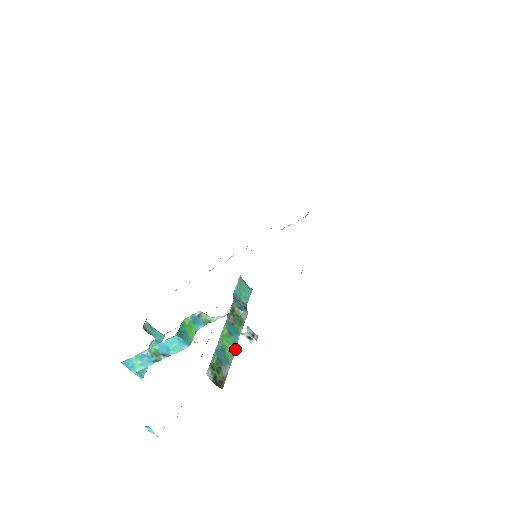
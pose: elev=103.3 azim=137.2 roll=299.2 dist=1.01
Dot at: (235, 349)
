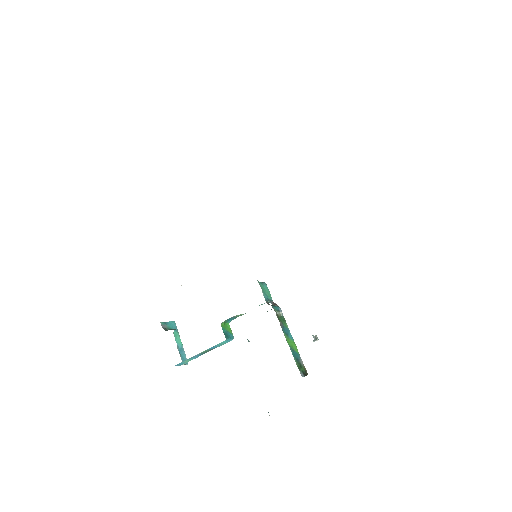
Dot at: (294, 342)
